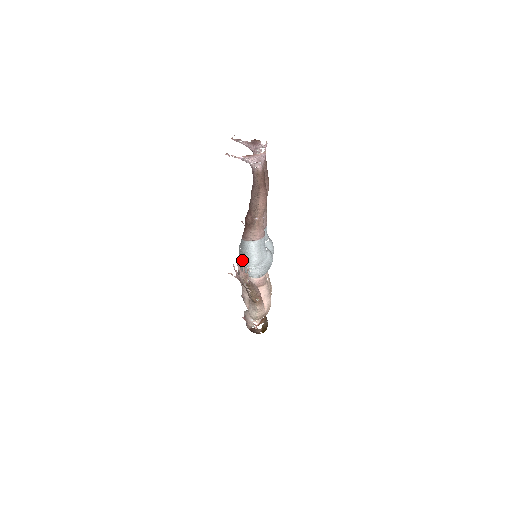
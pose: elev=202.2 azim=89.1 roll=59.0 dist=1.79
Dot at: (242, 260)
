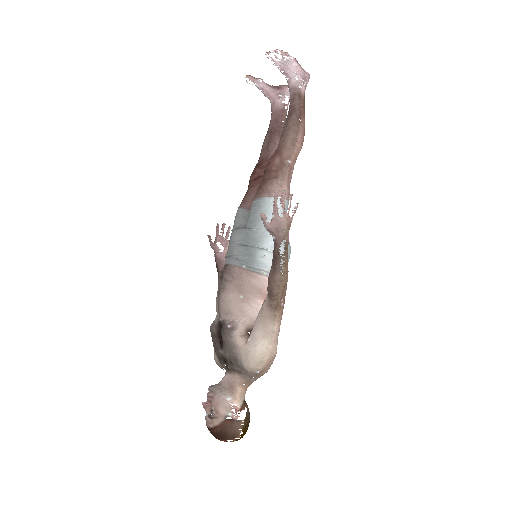
Dot at: (252, 236)
